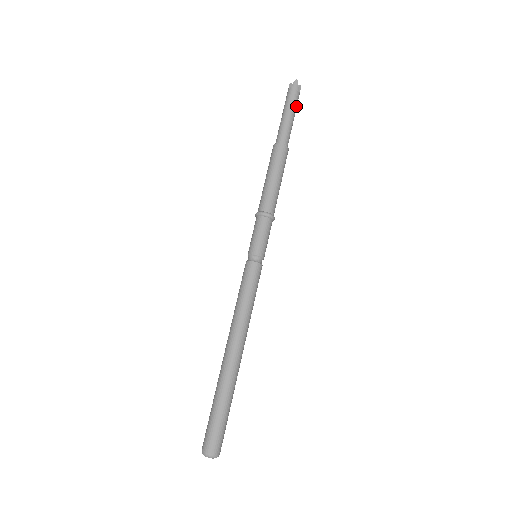
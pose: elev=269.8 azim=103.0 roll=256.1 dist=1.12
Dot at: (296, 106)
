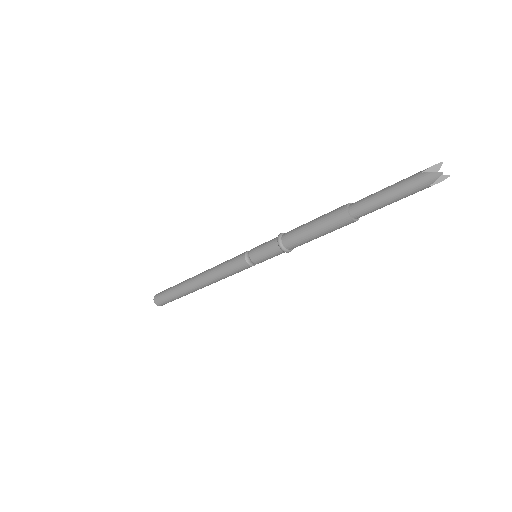
Dot at: (410, 194)
